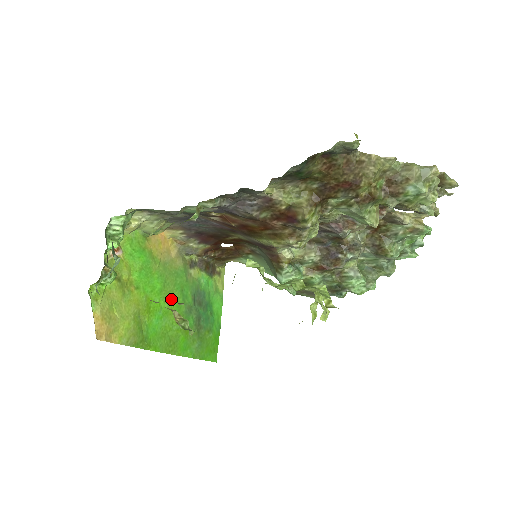
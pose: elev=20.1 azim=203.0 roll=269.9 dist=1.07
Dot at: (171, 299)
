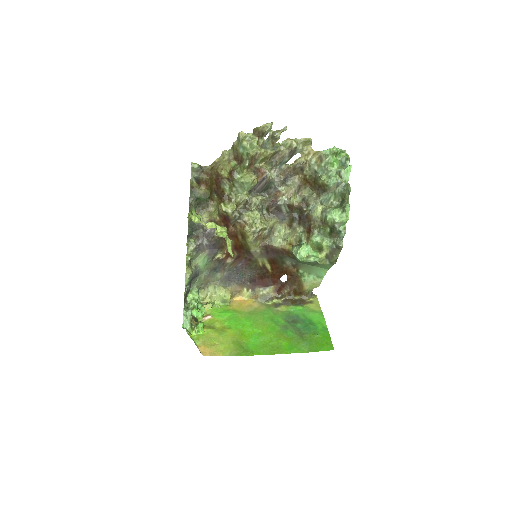
Dot at: (264, 327)
